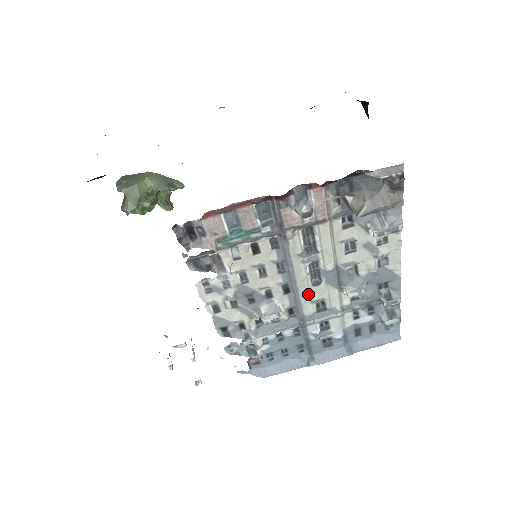
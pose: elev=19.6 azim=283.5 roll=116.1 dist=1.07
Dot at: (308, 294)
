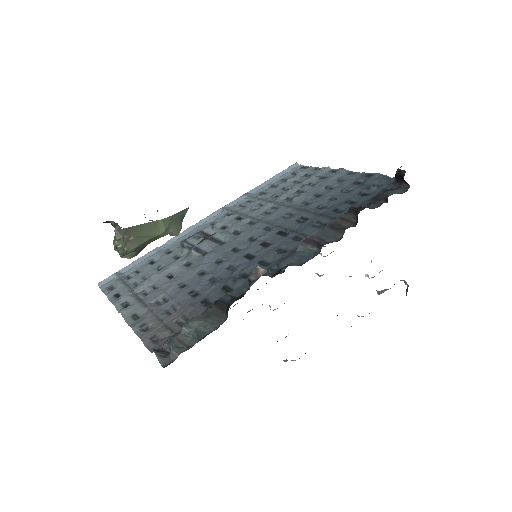
Dot at: occluded
